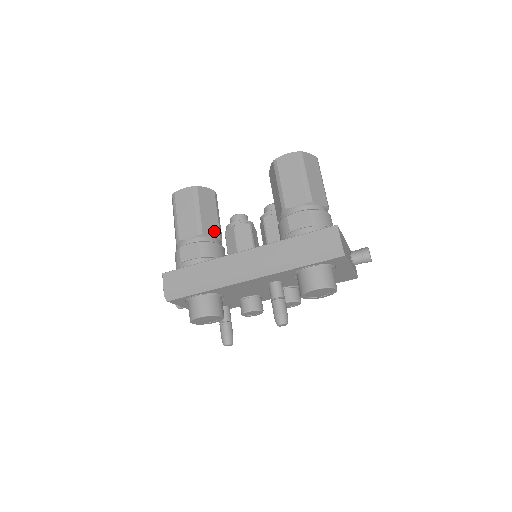
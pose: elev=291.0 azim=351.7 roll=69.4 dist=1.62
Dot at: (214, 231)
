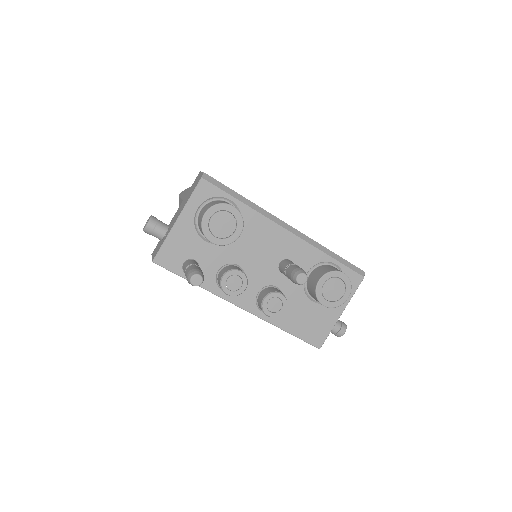
Dot at: occluded
